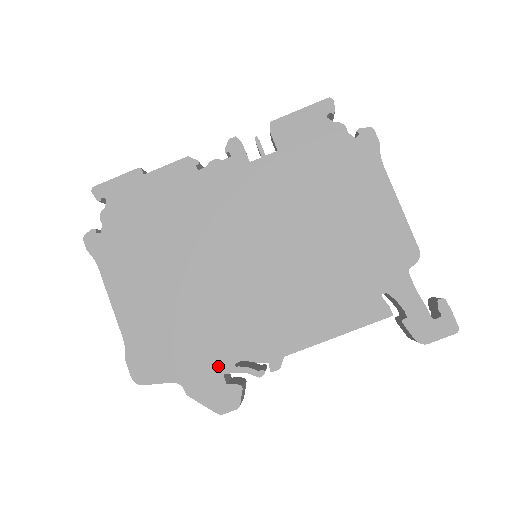
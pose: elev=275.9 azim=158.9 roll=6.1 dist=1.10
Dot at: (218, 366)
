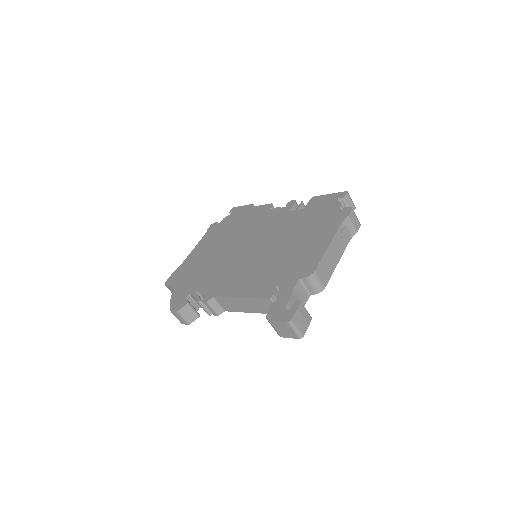
Dot at: (191, 290)
